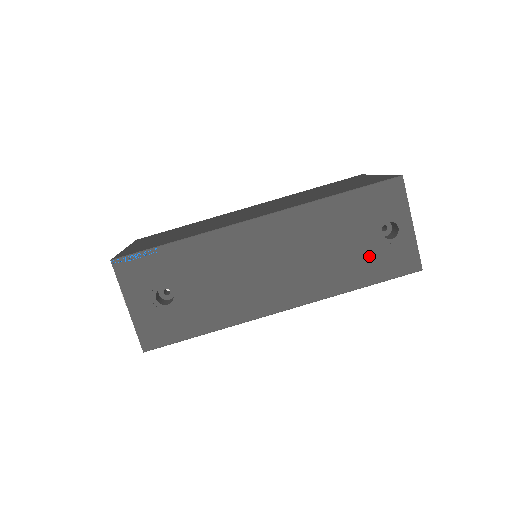
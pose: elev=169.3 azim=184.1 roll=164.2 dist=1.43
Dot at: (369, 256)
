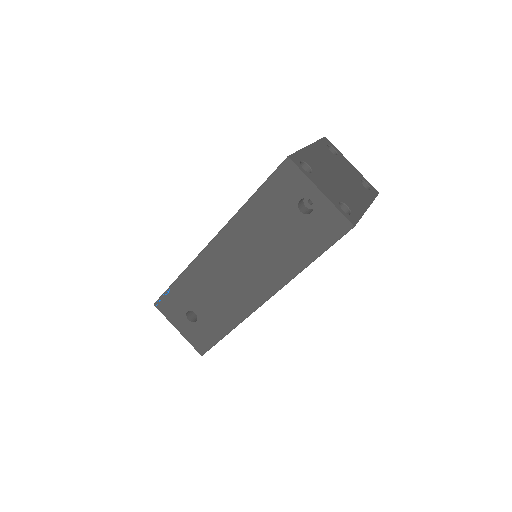
Dot at: (302, 235)
